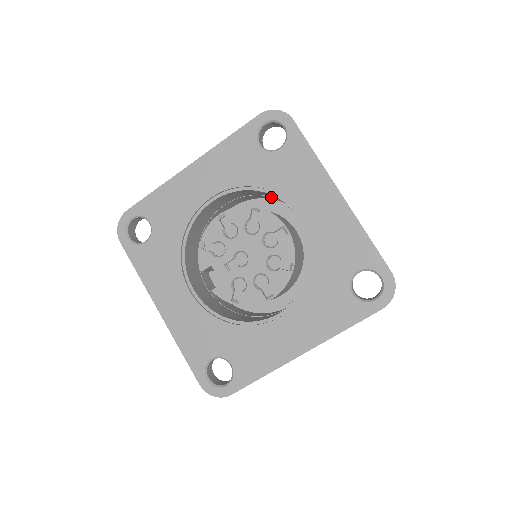
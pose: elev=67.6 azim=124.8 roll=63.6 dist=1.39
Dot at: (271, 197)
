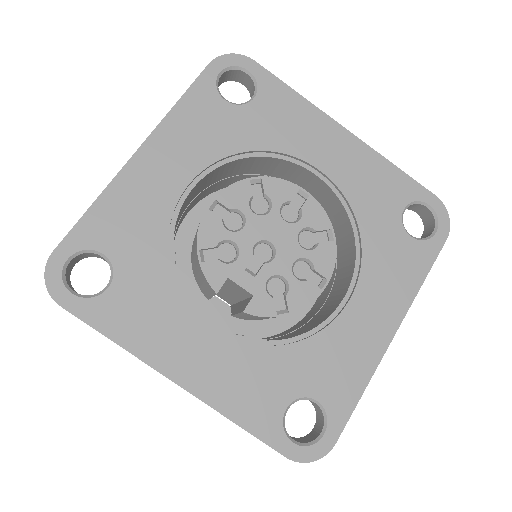
Dot at: (243, 176)
